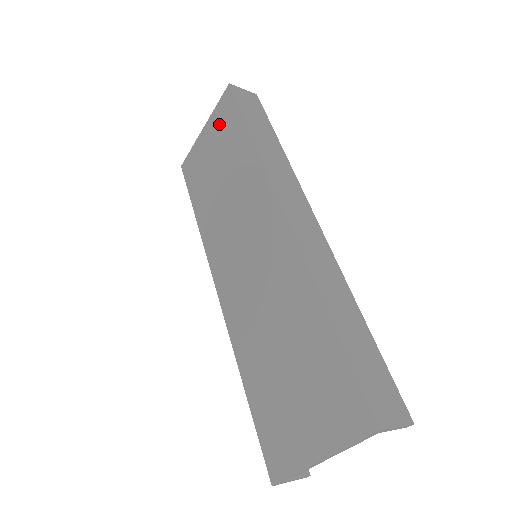
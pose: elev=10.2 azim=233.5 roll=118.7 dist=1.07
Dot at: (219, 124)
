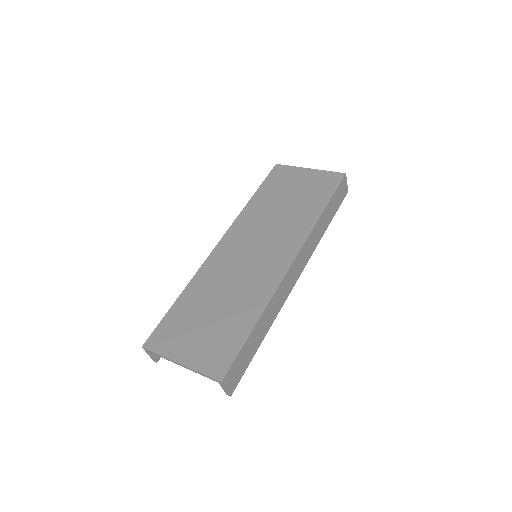
Dot at: (318, 181)
